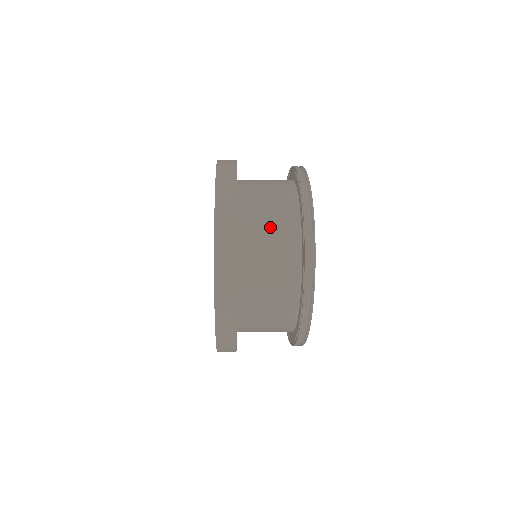
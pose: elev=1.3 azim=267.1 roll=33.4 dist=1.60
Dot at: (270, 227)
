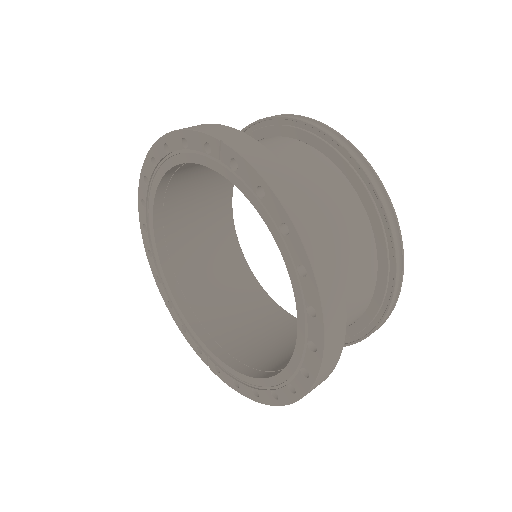
Dot at: occluded
